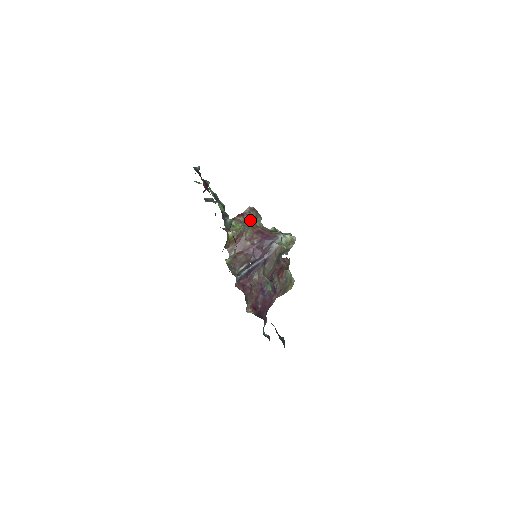
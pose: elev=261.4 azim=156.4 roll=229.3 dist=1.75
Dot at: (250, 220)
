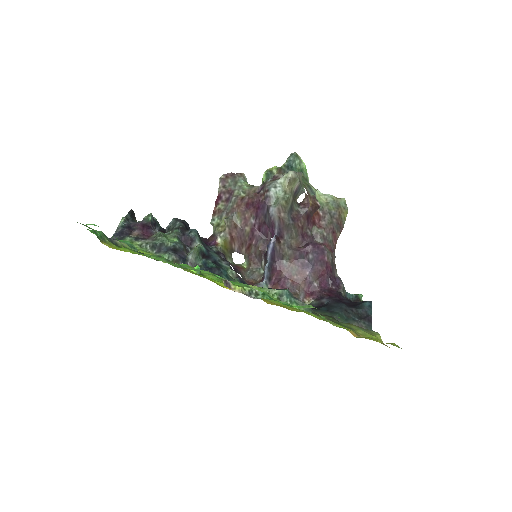
Dot at: (230, 198)
